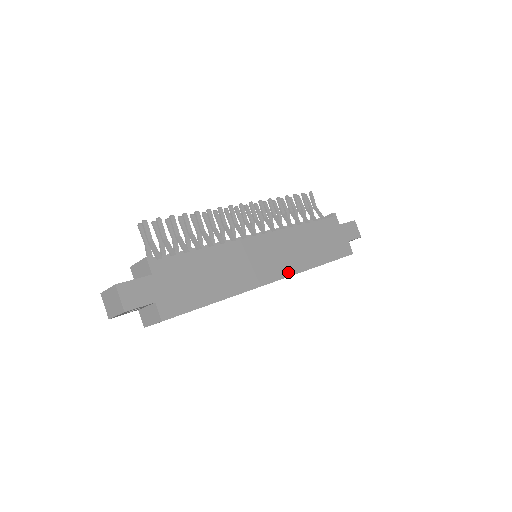
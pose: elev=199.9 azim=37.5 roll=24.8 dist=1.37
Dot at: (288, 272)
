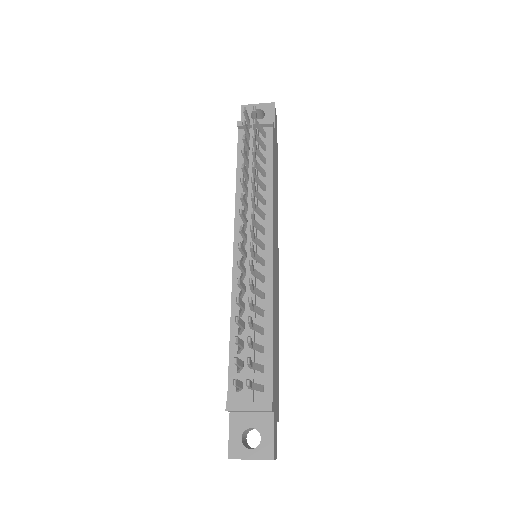
Dot at: occluded
